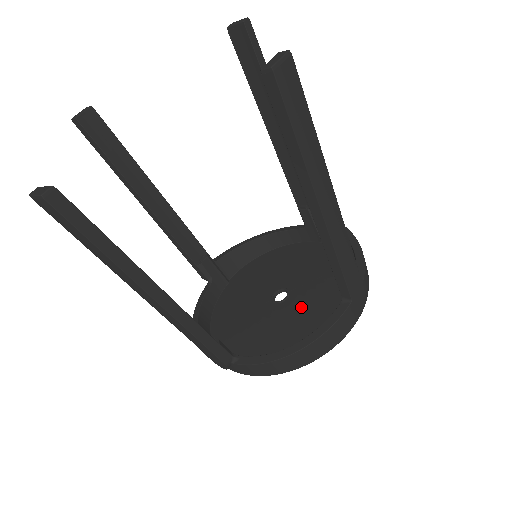
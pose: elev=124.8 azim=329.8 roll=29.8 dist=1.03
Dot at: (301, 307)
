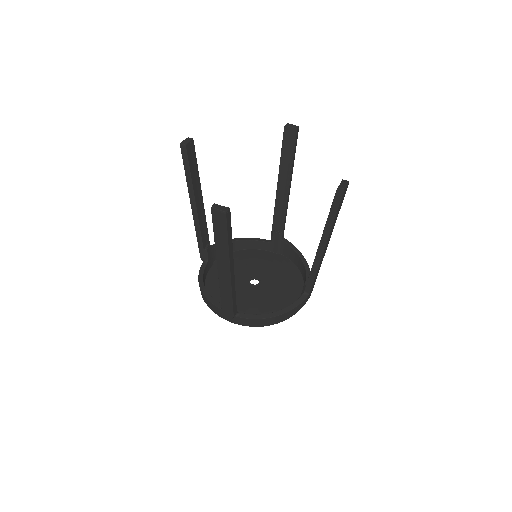
Dot at: (270, 291)
